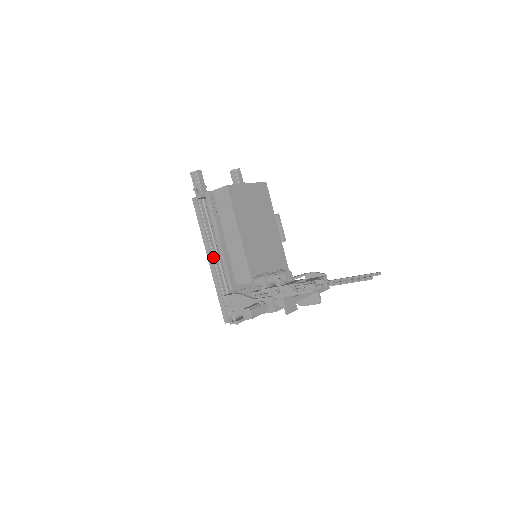
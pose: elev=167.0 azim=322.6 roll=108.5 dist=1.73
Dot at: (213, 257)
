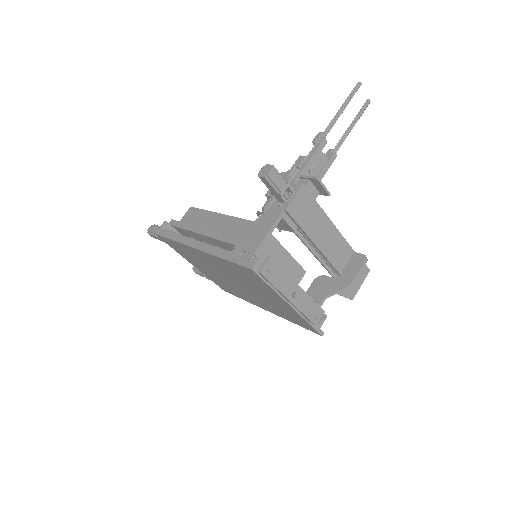
Dot at: (200, 243)
